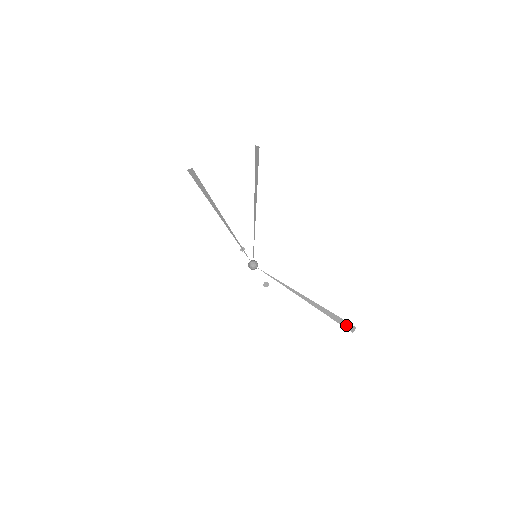
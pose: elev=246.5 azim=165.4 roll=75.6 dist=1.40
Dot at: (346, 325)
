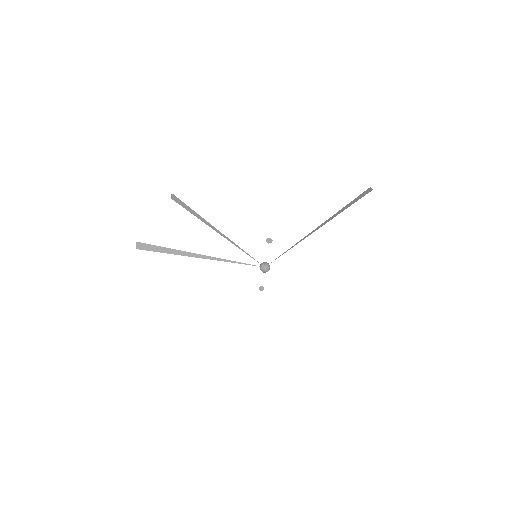
Dot at: (362, 195)
